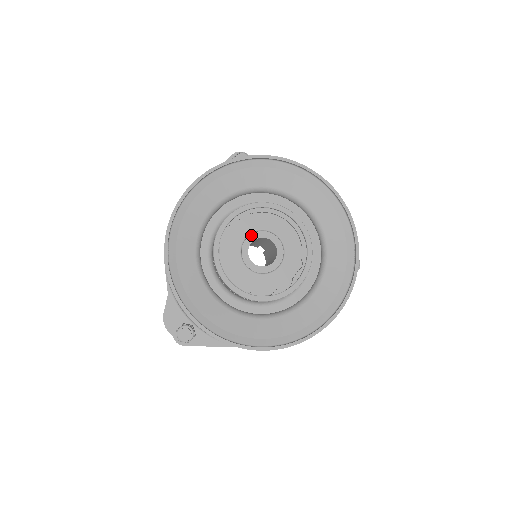
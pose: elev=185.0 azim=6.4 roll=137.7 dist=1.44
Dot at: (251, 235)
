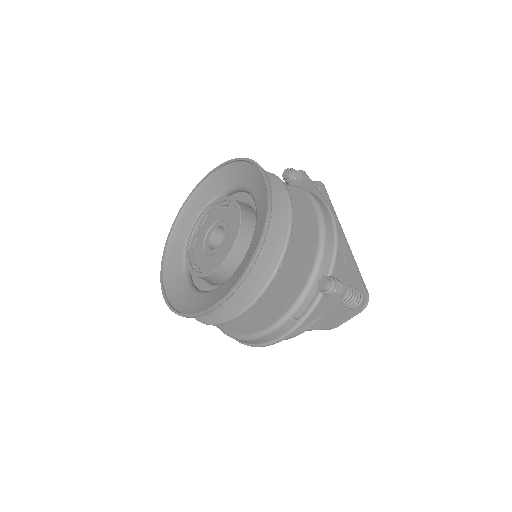
Dot at: (217, 223)
